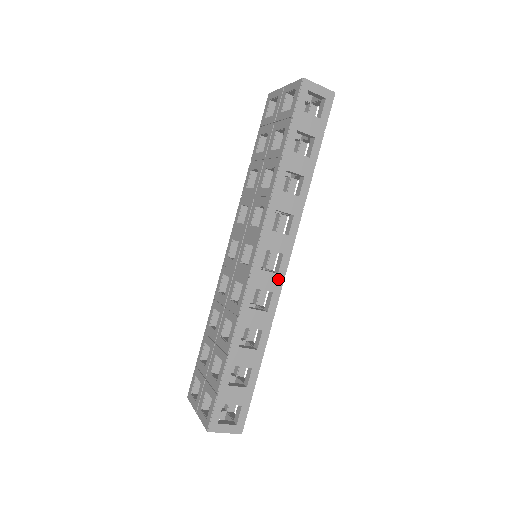
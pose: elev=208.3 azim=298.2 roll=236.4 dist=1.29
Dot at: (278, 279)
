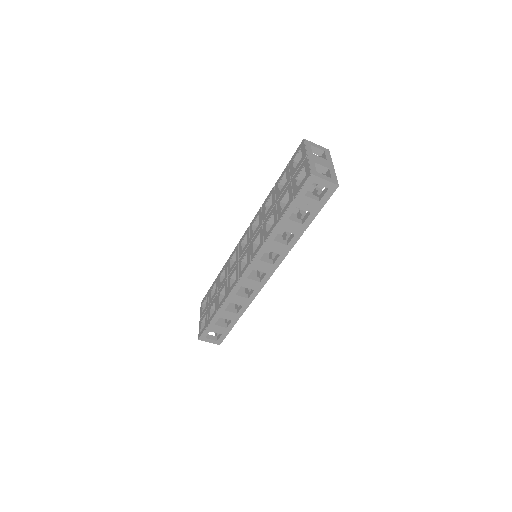
Dot at: (260, 285)
